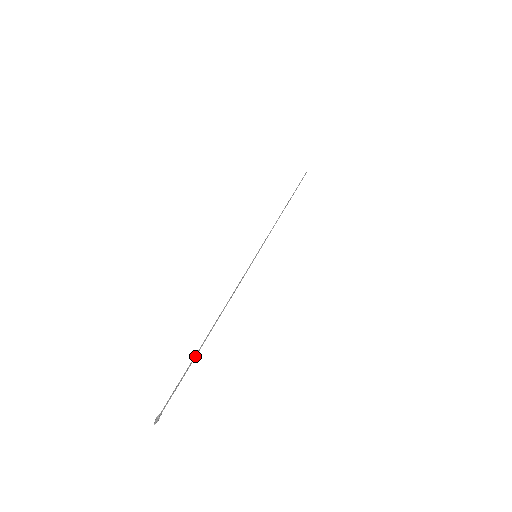
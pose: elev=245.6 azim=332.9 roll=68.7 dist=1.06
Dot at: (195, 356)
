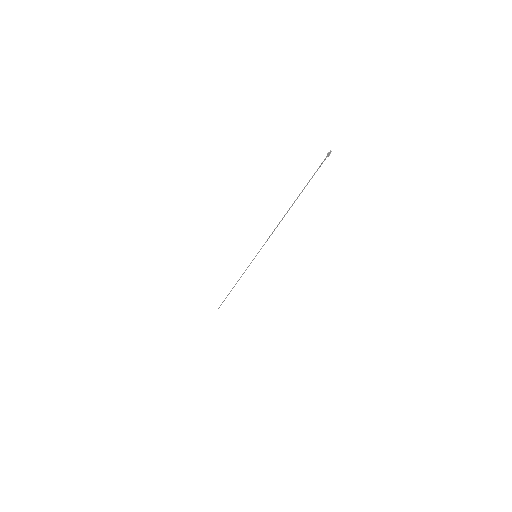
Dot at: (301, 192)
